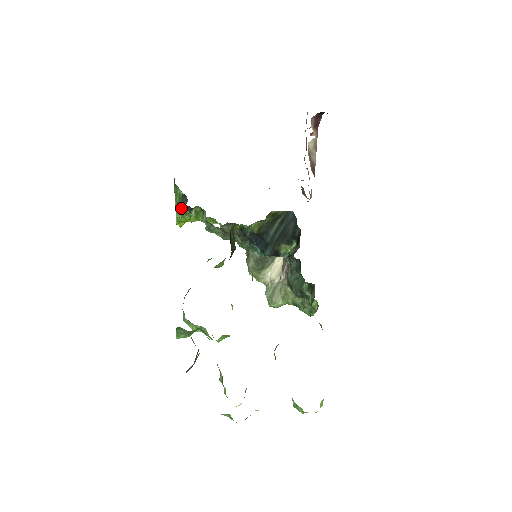
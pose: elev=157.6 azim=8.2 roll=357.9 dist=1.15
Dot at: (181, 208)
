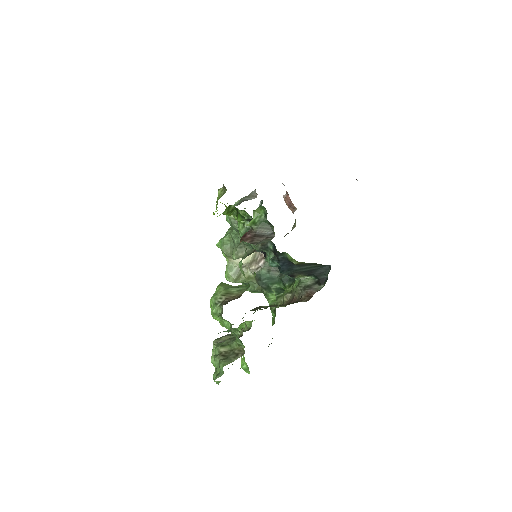
Dot at: (258, 229)
